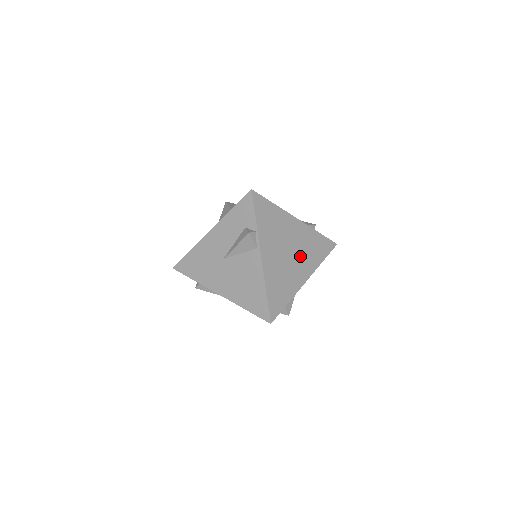
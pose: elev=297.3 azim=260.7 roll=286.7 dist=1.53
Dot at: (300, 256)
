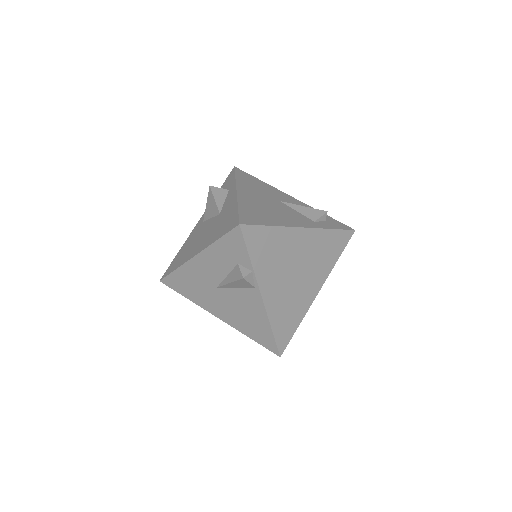
Dot at: (309, 269)
